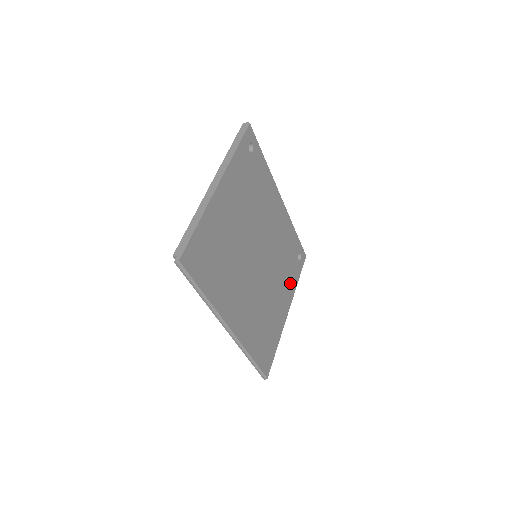
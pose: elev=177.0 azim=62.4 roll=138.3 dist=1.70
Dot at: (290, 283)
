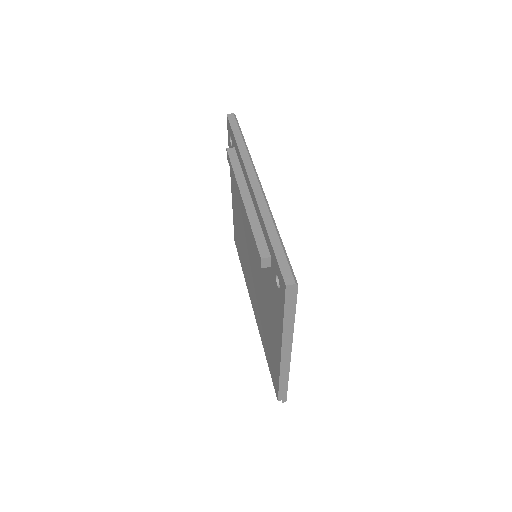
Dot at: occluded
